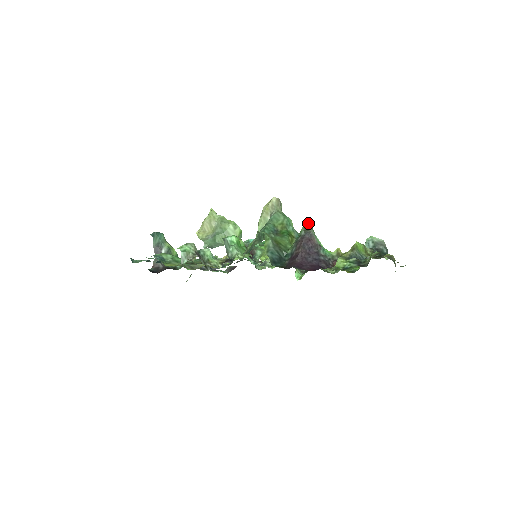
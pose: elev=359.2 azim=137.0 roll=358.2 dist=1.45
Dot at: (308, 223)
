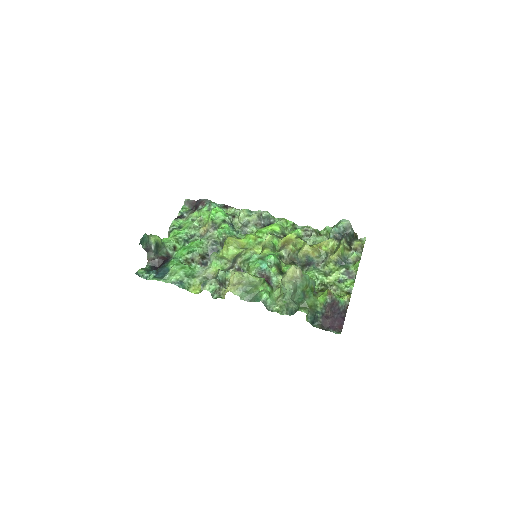
Dot at: (331, 293)
